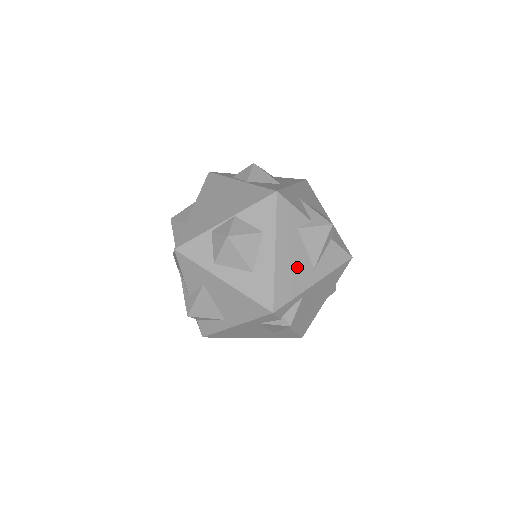
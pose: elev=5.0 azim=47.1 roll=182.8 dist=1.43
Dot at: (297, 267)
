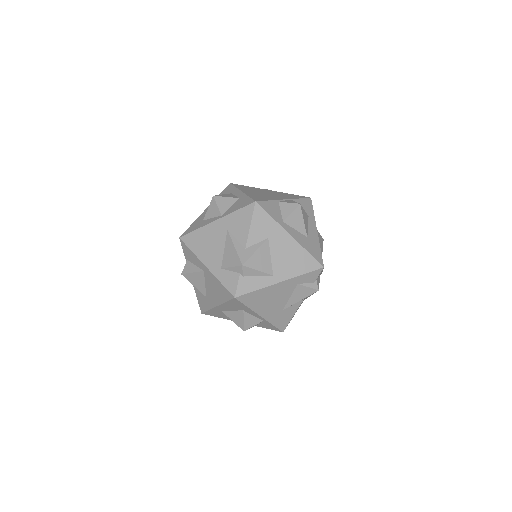
Dot at: occluded
